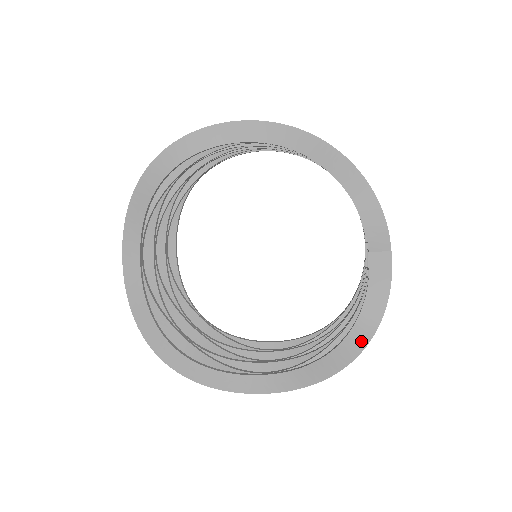
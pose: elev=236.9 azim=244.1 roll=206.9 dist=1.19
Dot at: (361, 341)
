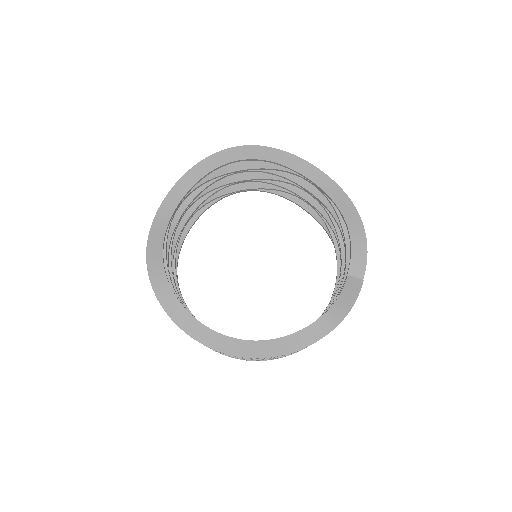
Dot at: (320, 333)
